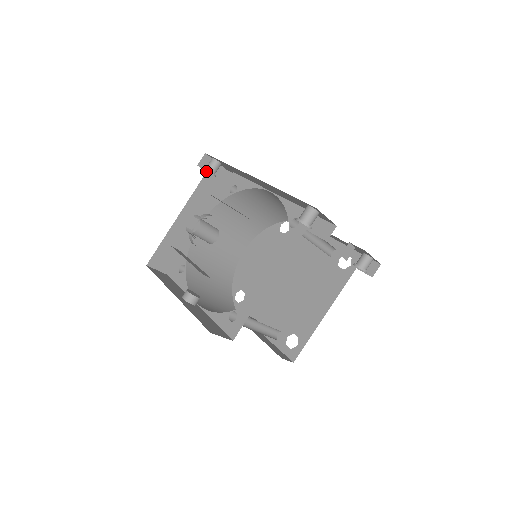
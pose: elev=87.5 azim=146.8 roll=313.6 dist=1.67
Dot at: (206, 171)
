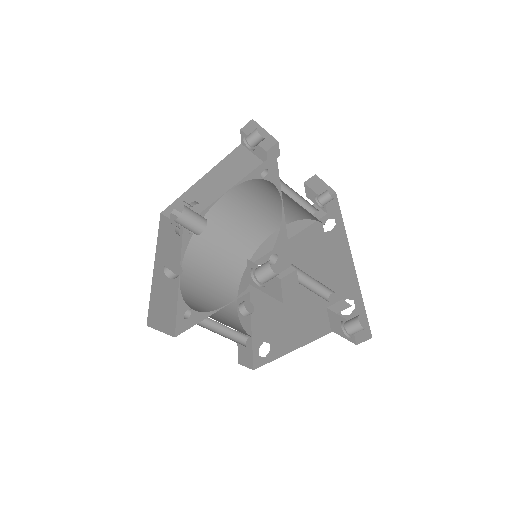
Dot at: occluded
